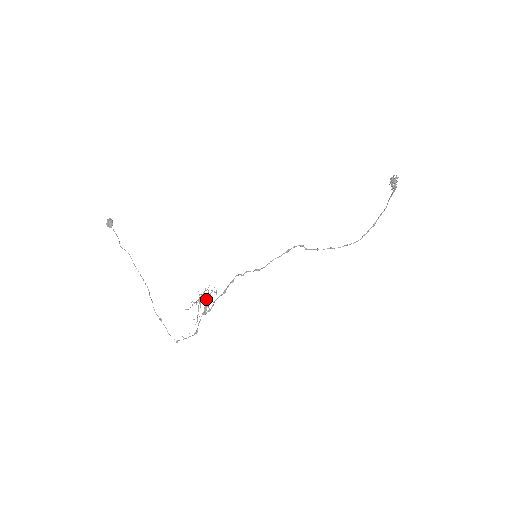
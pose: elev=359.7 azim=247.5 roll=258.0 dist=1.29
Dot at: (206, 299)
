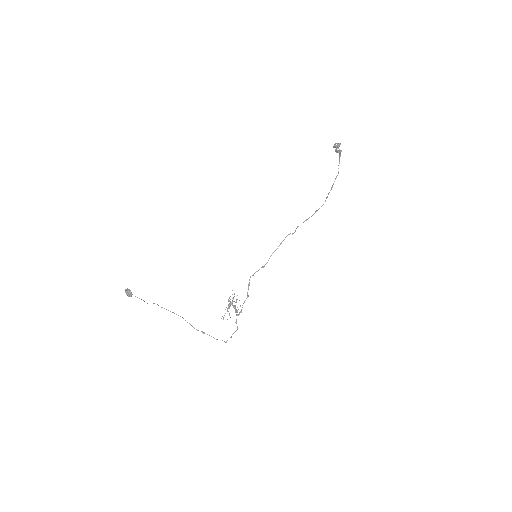
Dot at: occluded
